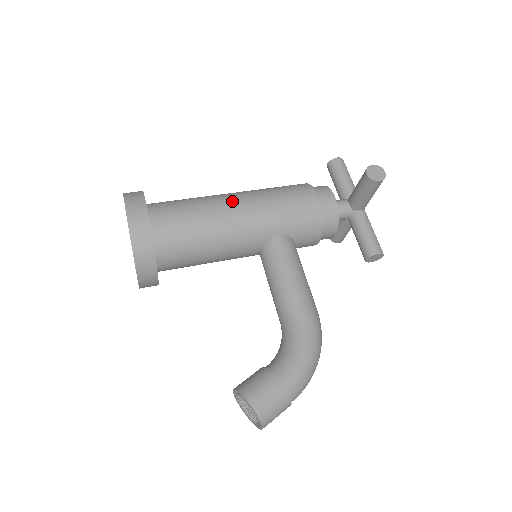
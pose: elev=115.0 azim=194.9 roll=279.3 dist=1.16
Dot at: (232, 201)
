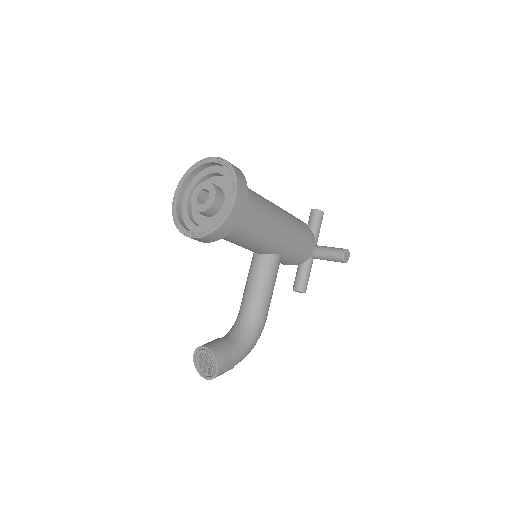
Dot at: (278, 218)
